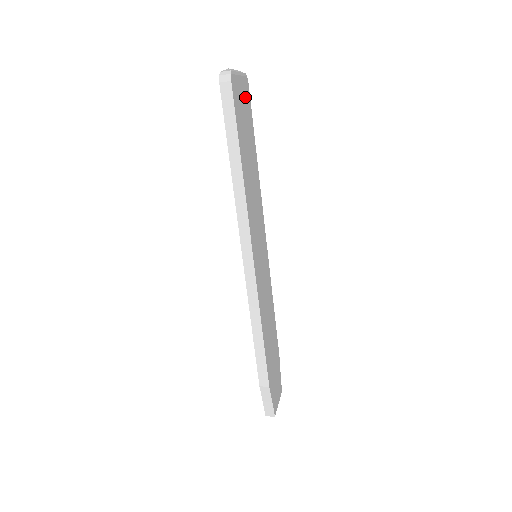
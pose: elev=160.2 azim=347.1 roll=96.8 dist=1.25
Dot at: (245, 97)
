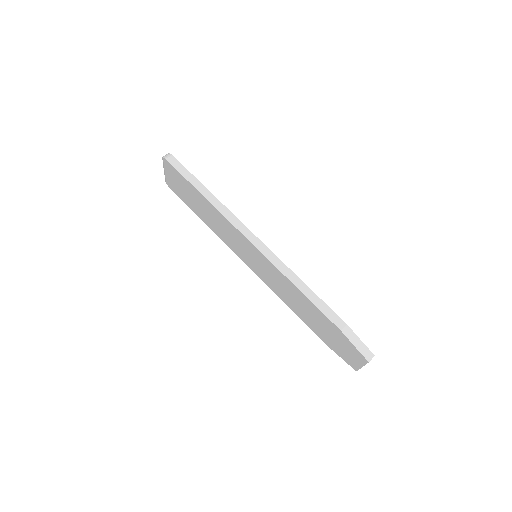
Dot at: occluded
